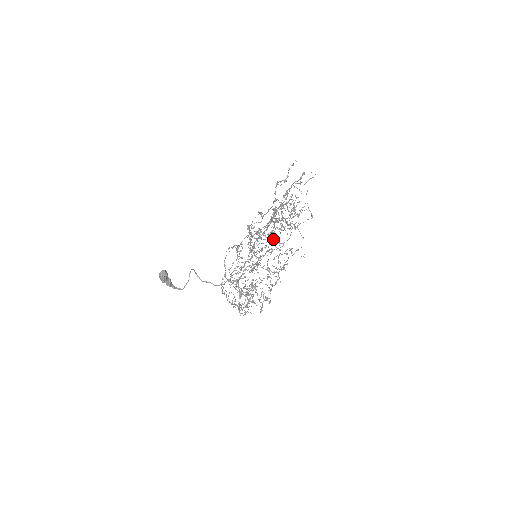
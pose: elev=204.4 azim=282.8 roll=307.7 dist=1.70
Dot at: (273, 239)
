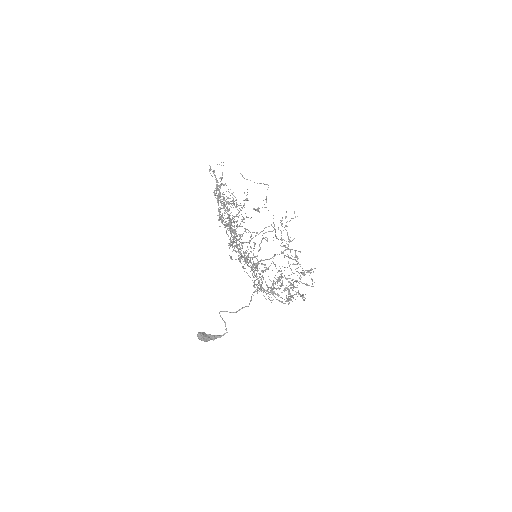
Dot at: occluded
